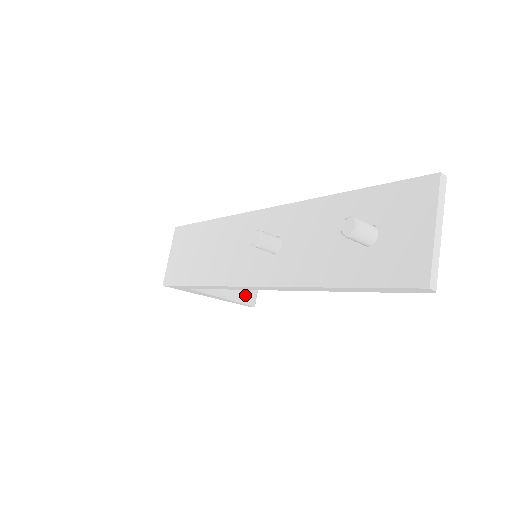
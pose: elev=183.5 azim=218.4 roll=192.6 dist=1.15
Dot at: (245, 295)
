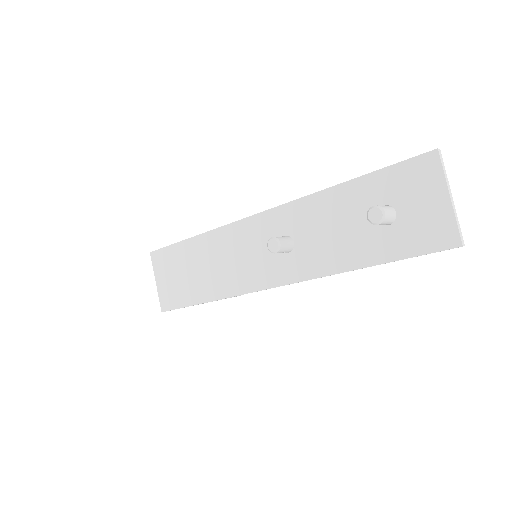
Dot at: occluded
